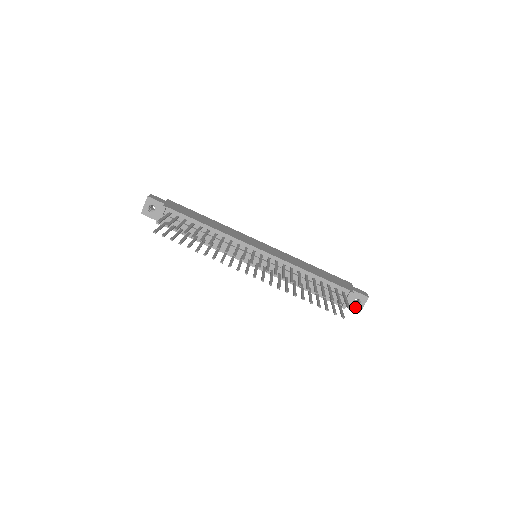
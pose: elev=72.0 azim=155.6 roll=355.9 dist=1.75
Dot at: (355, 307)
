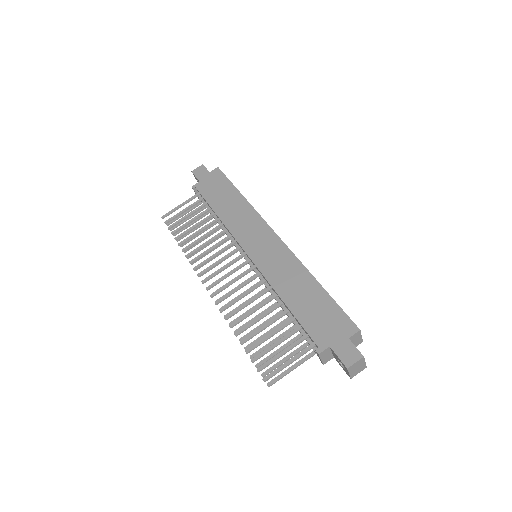
Dot at: (343, 368)
